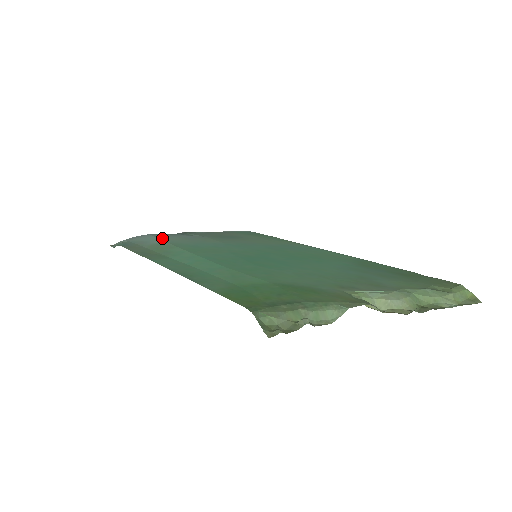
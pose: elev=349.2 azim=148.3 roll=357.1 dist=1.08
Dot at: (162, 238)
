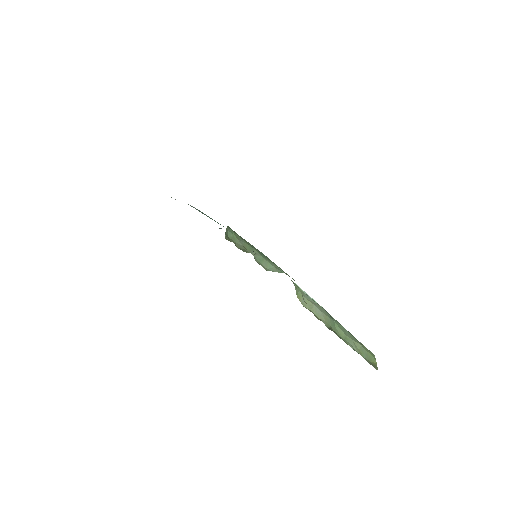
Dot at: occluded
